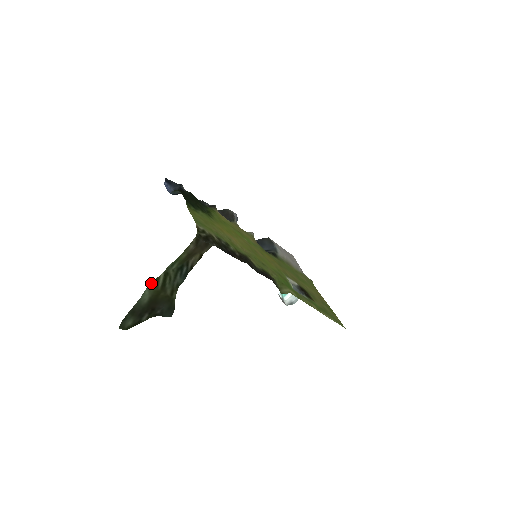
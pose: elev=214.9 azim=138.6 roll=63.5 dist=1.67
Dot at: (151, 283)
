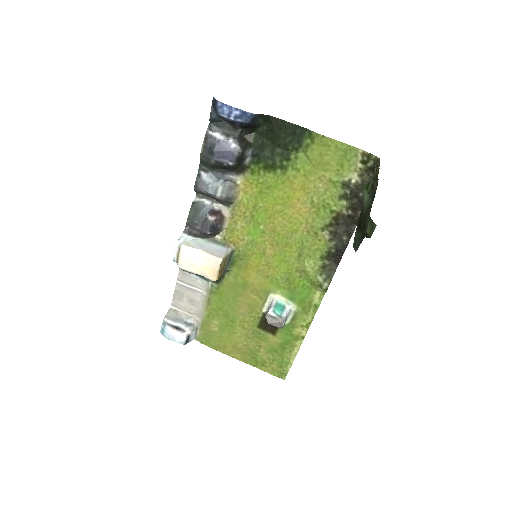
Dot at: (365, 185)
